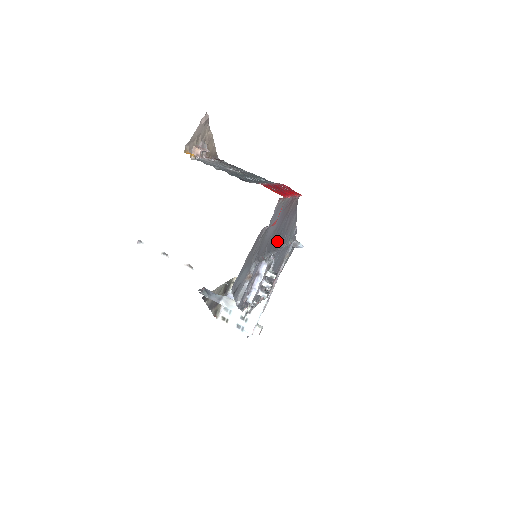
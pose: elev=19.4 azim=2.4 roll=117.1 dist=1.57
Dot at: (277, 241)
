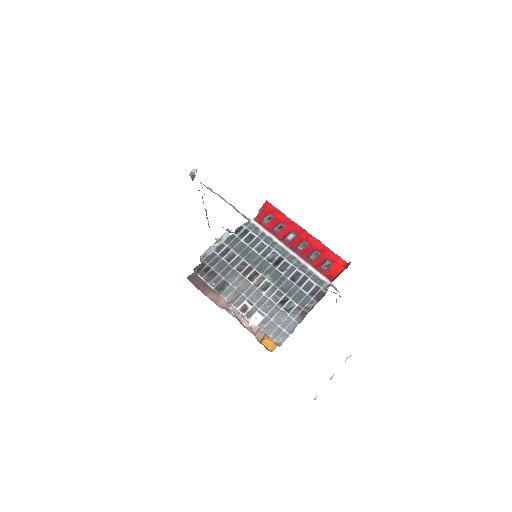
Dot at: occluded
